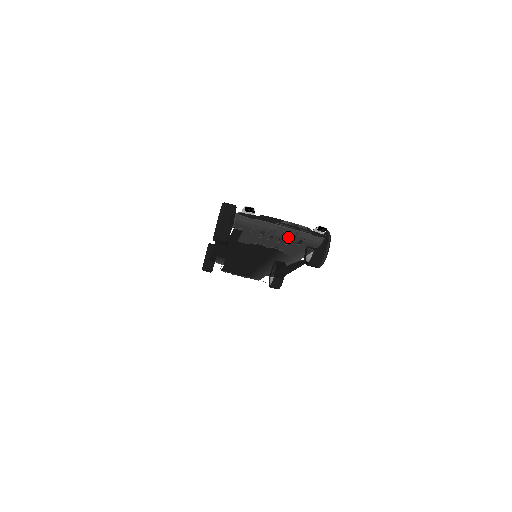
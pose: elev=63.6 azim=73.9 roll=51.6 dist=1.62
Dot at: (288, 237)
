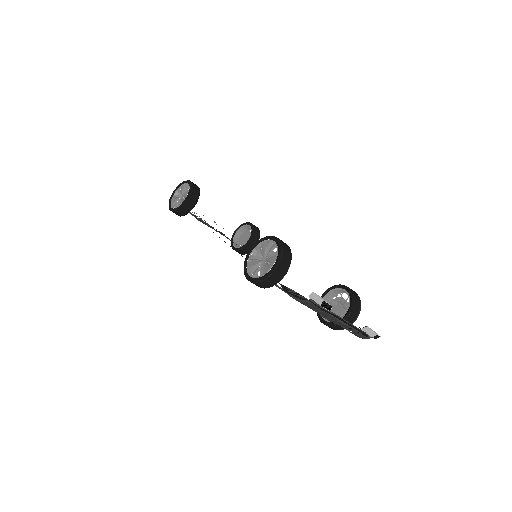
Dot at: occluded
